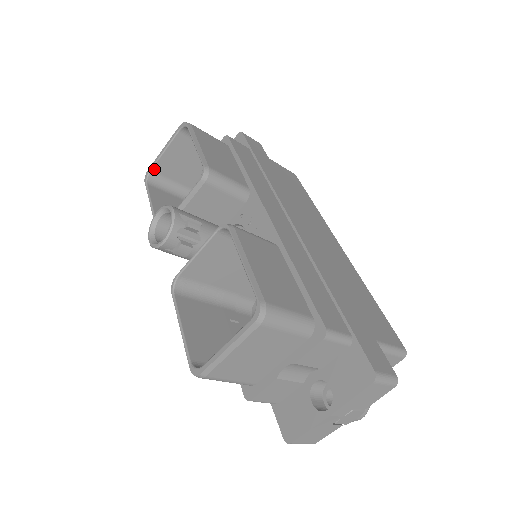
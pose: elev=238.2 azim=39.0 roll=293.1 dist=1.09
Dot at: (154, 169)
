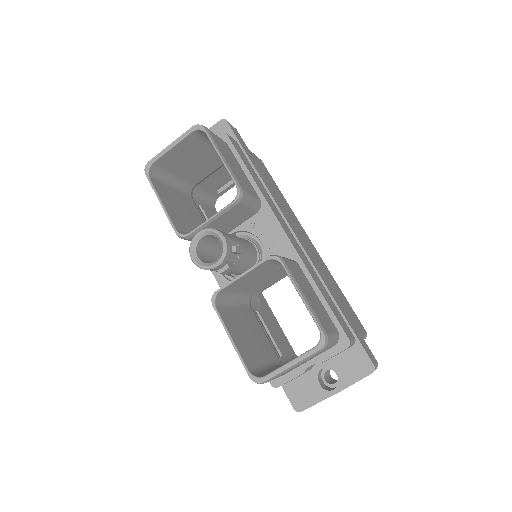
Dot at: (156, 162)
